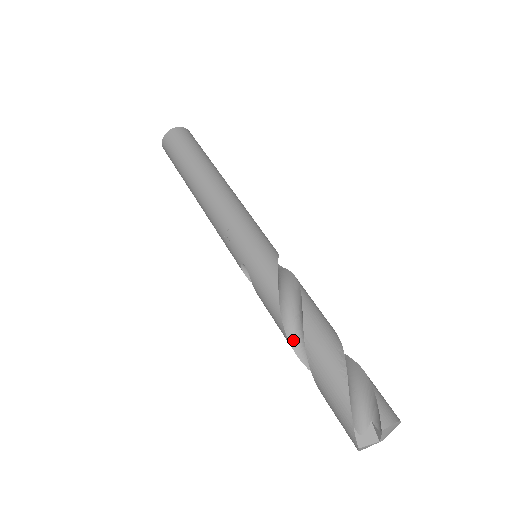
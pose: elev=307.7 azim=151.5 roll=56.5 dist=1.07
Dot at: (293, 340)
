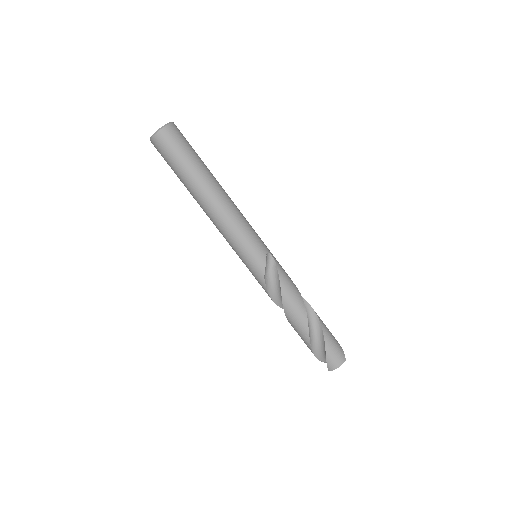
Dot at: occluded
